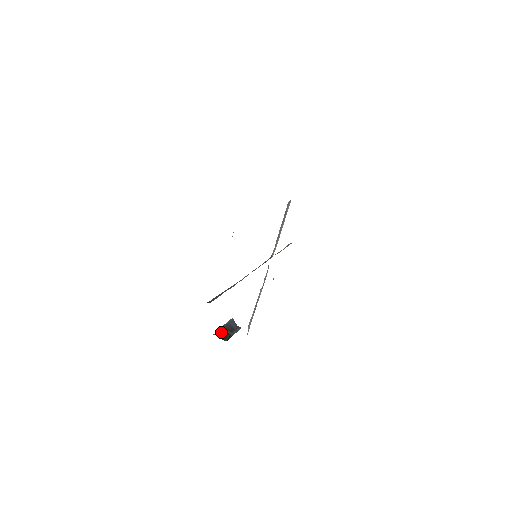
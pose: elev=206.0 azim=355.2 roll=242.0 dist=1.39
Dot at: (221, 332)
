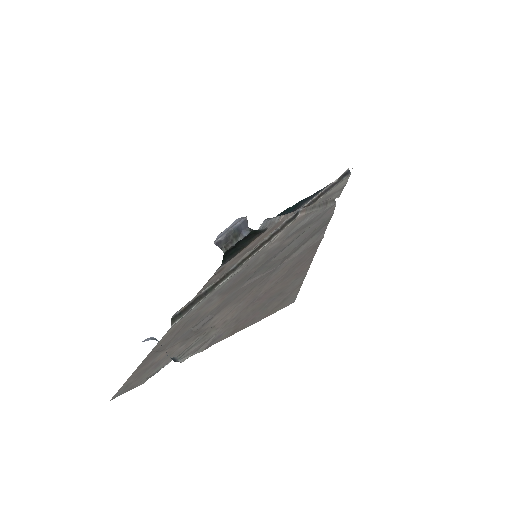
Dot at: (223, 240)
